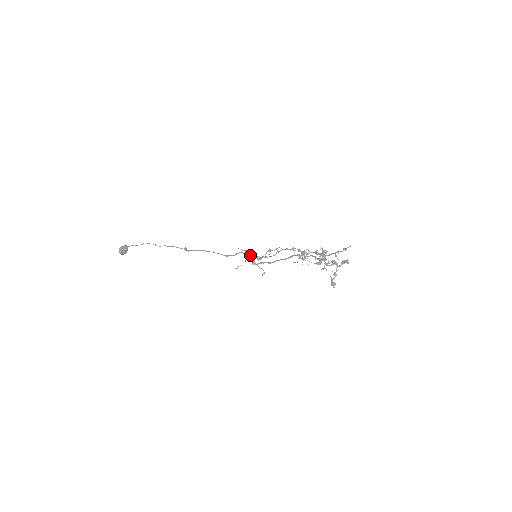
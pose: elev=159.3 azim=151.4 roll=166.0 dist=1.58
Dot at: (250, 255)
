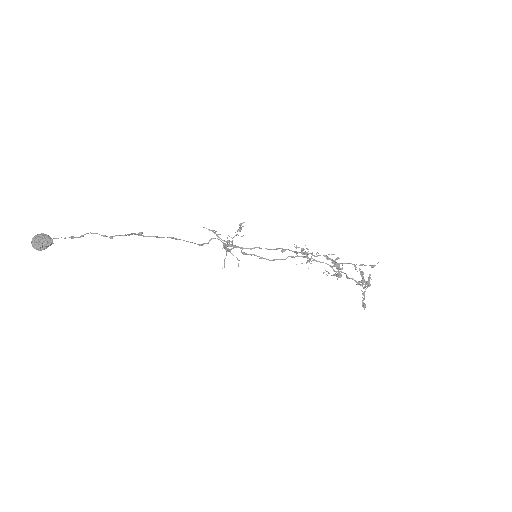
Dot at: (233, 245)
